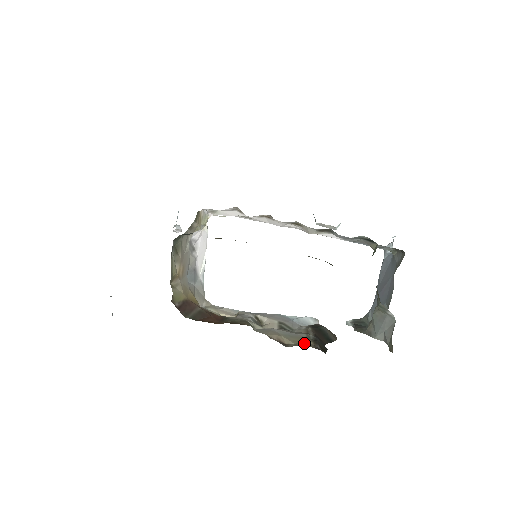
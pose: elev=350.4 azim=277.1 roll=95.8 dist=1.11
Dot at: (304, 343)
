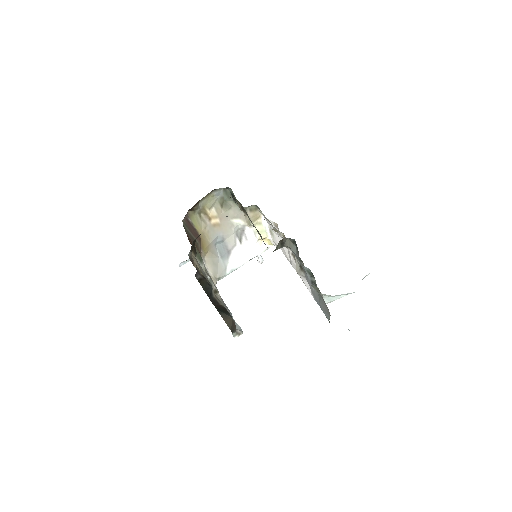
Dot at: occluded
